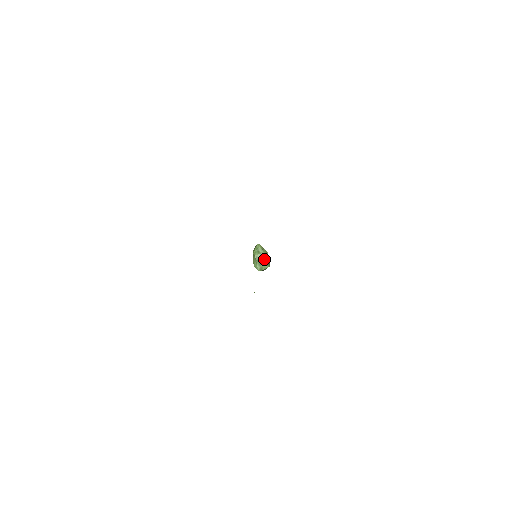
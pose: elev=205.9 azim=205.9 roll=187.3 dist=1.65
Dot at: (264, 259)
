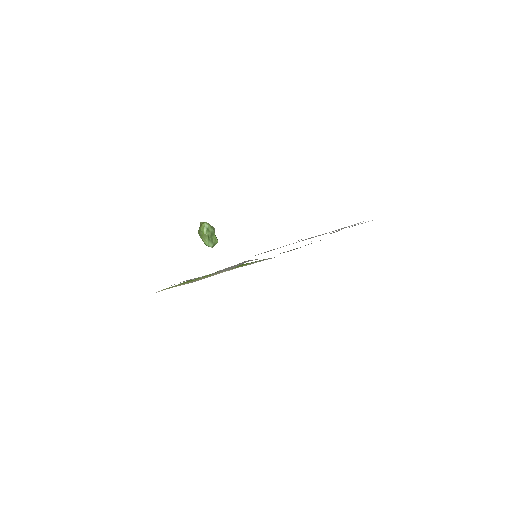
Dot at: (214, 235)
